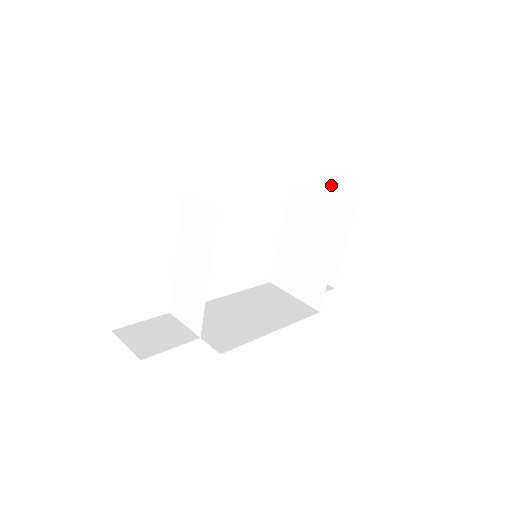
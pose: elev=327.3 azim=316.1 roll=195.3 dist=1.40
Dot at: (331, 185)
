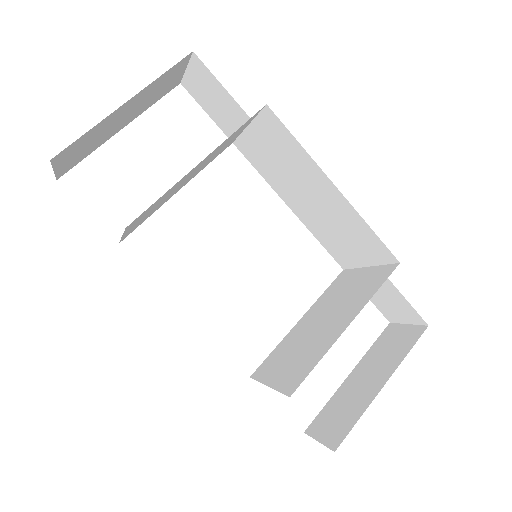
Dot at: (394, 326)
